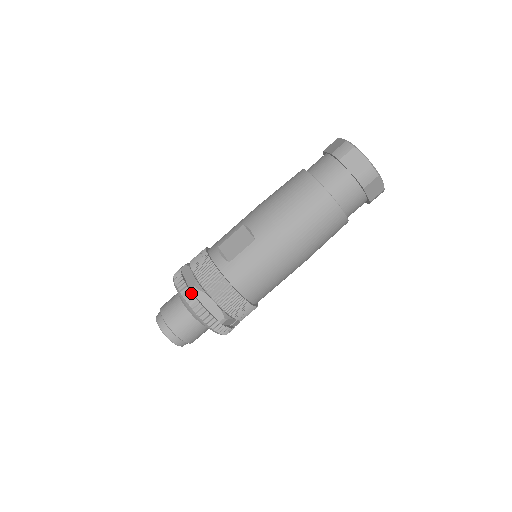
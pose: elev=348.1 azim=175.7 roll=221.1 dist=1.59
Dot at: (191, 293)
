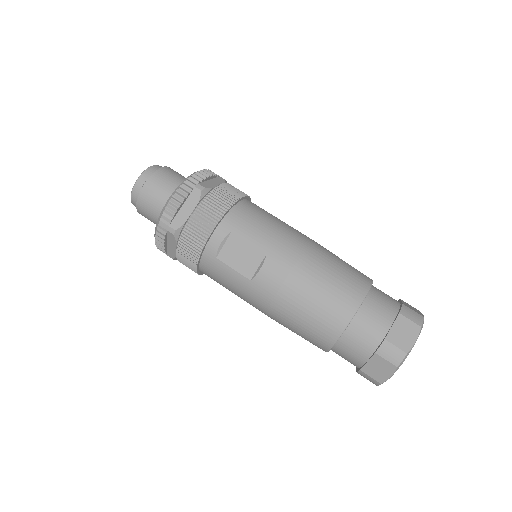
Dot at: (167, 229)
